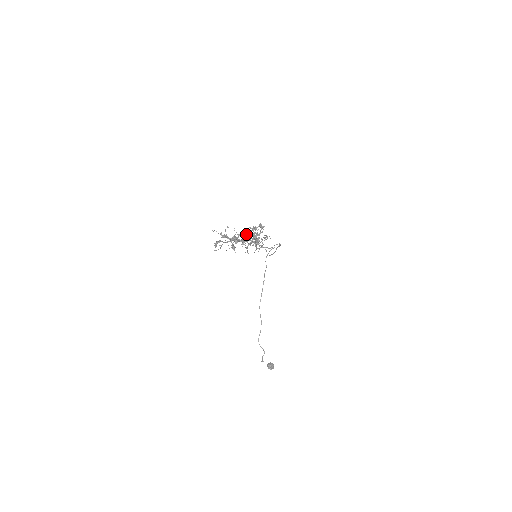
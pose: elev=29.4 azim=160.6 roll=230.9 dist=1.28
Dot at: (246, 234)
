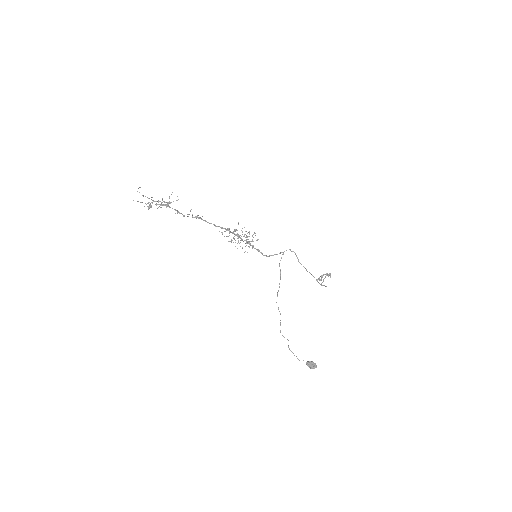
Dot at: (224, 231)
